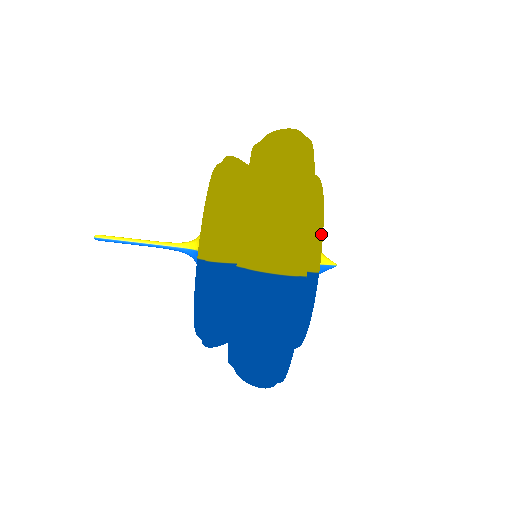
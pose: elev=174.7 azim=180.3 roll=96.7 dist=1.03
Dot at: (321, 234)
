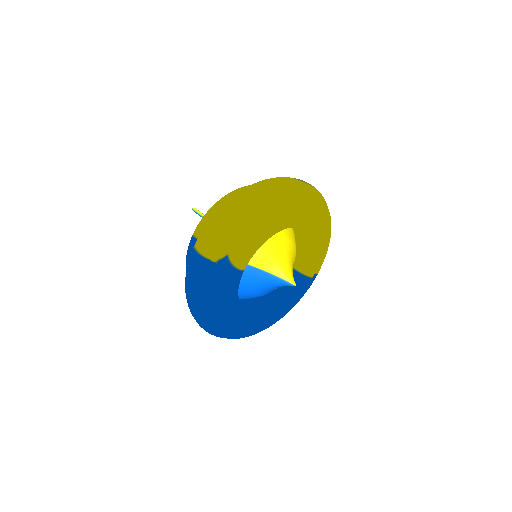
Dot at: (252, 247)
